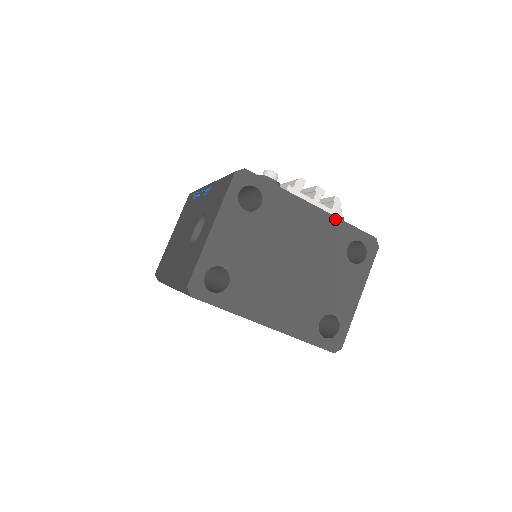
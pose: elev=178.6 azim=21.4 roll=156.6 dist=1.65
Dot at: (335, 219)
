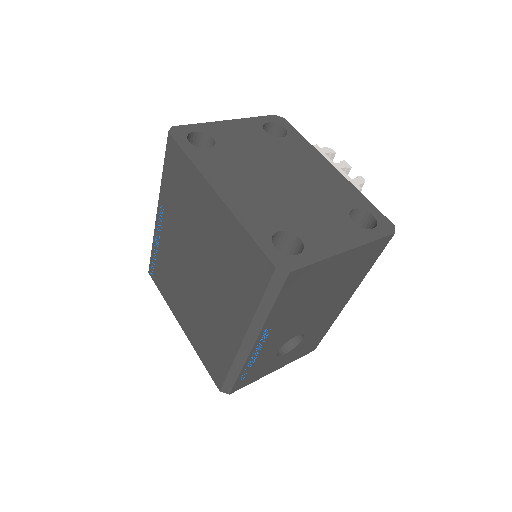
Dot at: (351, 186)
